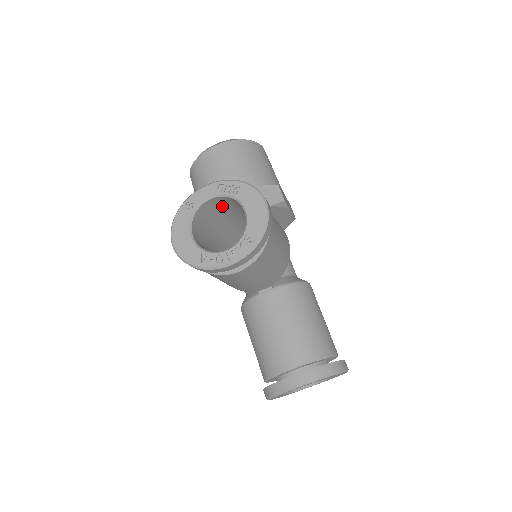
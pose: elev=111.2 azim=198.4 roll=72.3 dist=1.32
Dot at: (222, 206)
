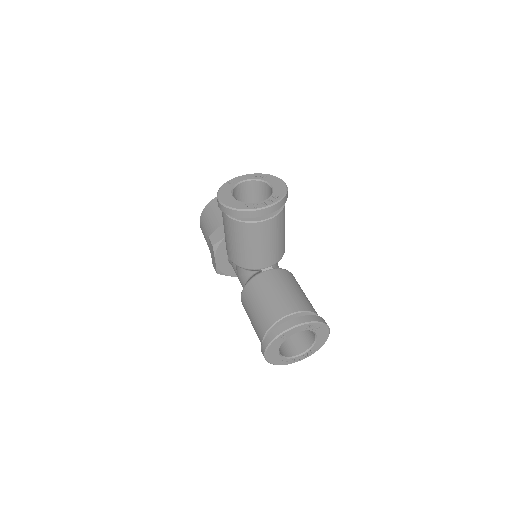
Dot at: (249, 194)
